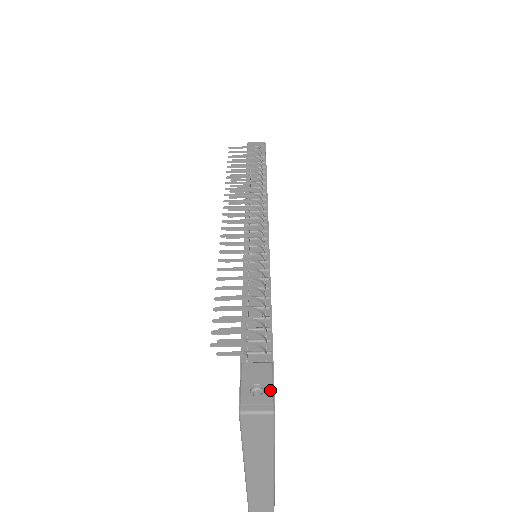
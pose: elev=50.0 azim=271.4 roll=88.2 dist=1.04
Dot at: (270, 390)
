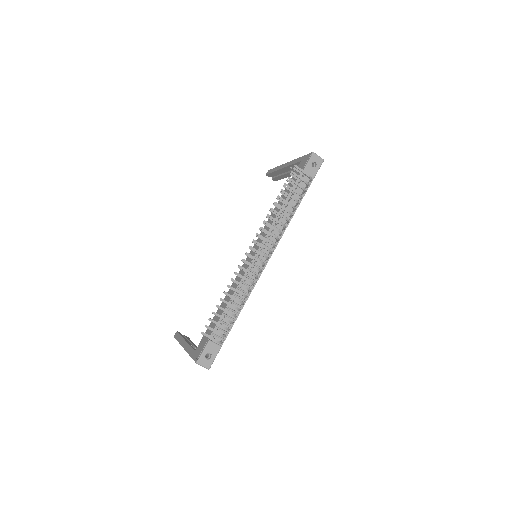
Dot at: (213, 360)
